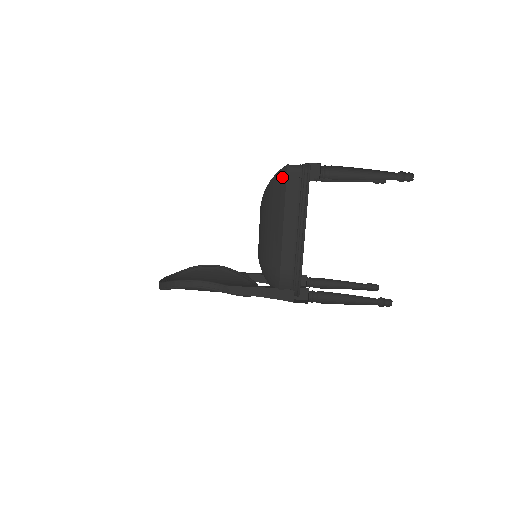
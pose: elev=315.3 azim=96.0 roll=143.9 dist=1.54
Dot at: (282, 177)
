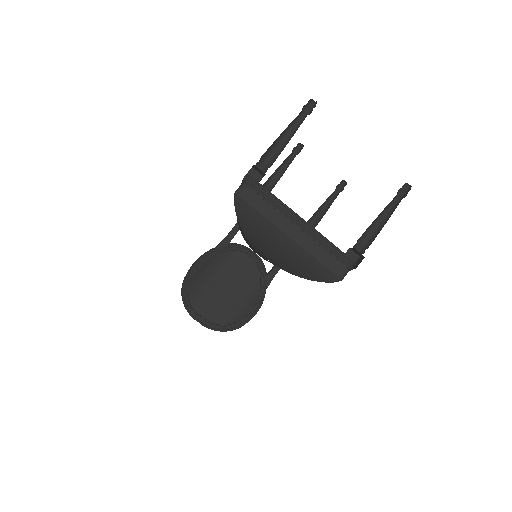
Dot at: occluded
